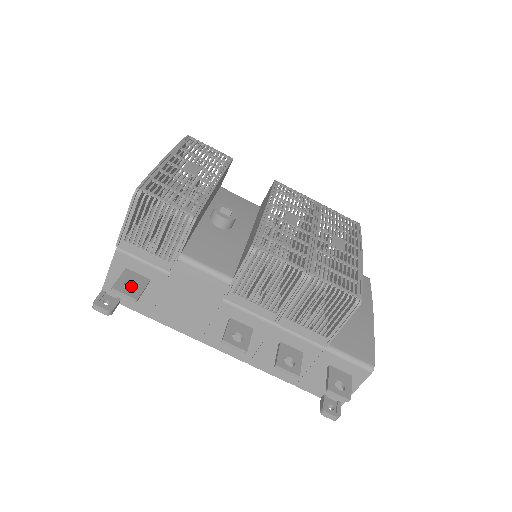
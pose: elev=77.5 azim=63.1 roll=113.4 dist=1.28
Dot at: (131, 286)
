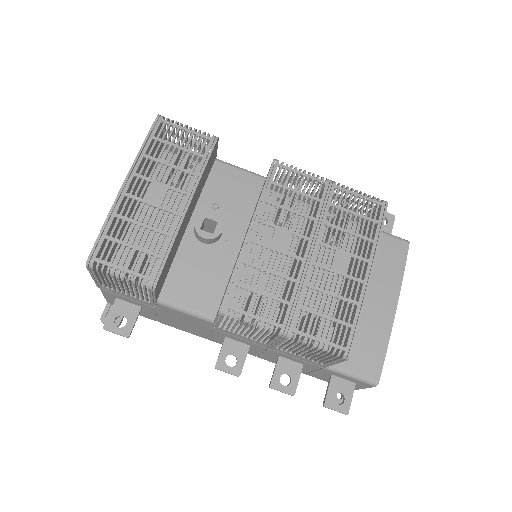
Dot at: occluded
